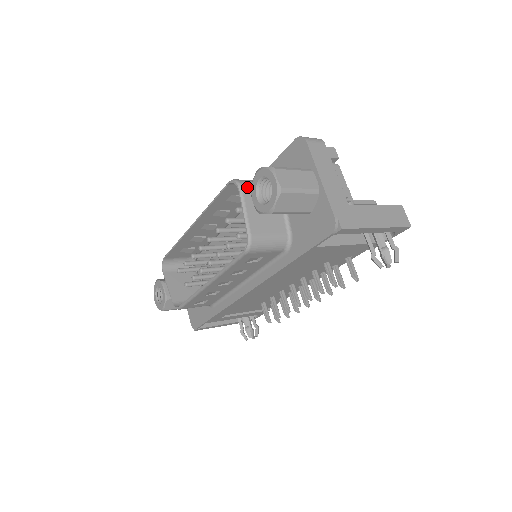
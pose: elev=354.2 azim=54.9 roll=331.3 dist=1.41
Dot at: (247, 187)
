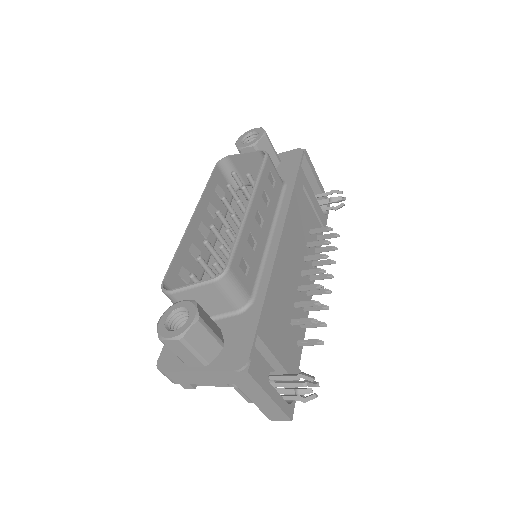
Dot at: (231, 160)
